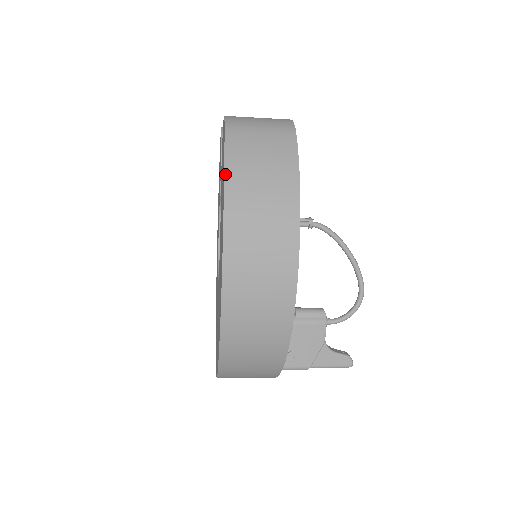
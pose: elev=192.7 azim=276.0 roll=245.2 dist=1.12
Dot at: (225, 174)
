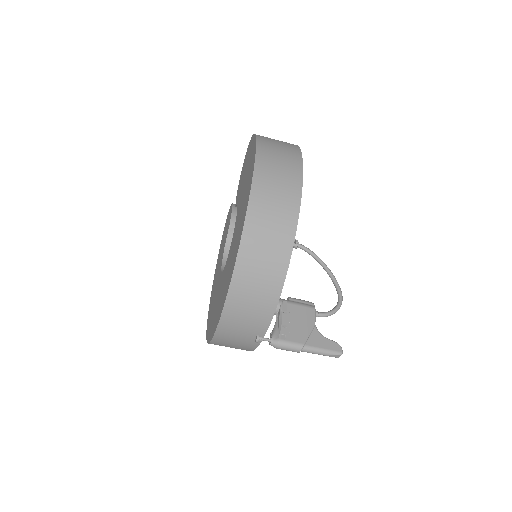
Dot at: (256, 135)
